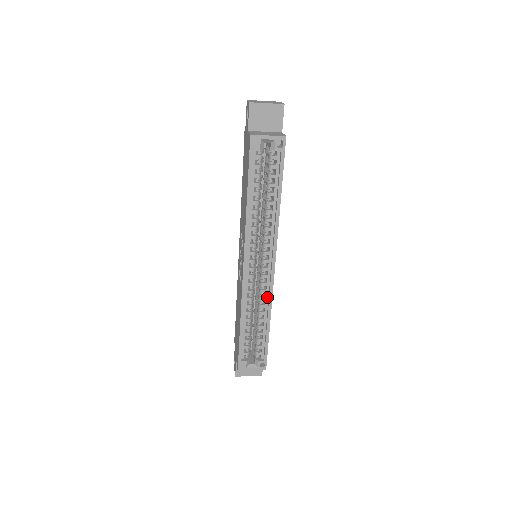
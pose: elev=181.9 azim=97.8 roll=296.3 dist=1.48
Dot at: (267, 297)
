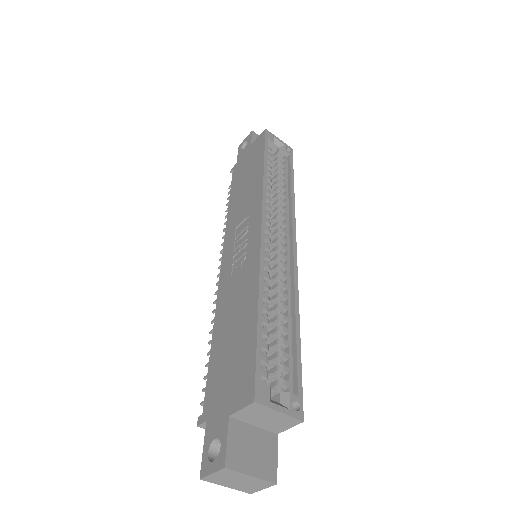
Dot at: (289, 285)
